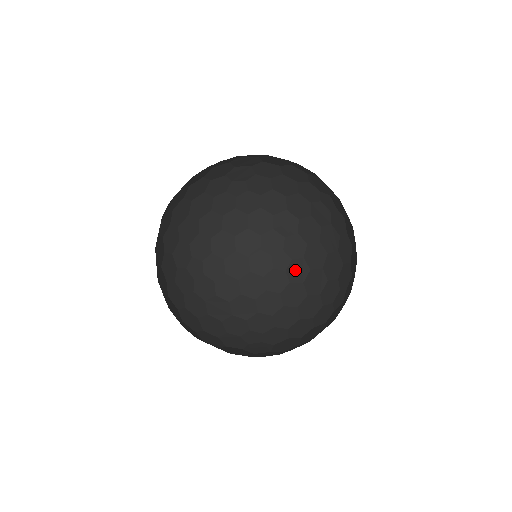
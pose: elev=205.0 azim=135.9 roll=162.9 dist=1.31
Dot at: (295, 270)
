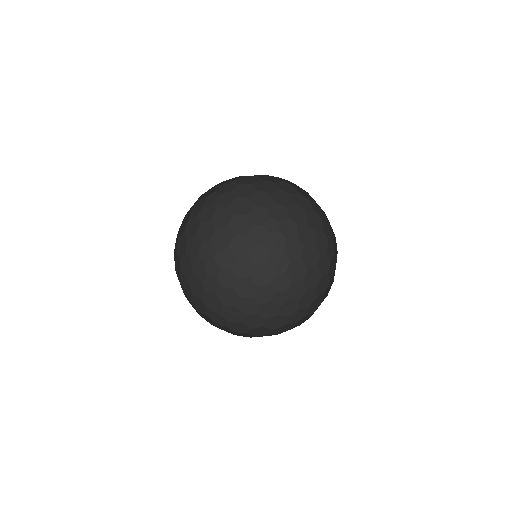
Dot at: (275, 240)
